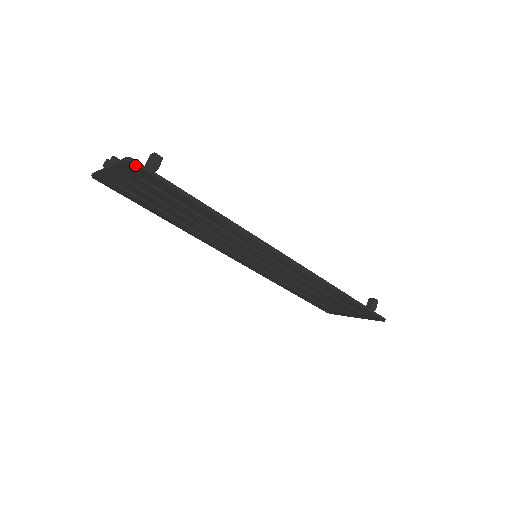
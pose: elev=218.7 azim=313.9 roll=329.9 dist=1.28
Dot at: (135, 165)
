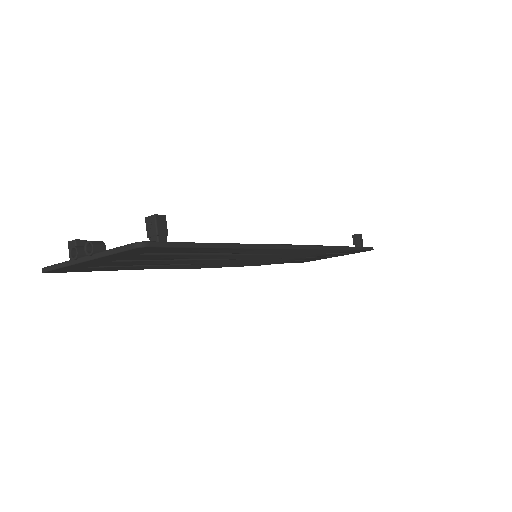
Dot at: (149, 248)
